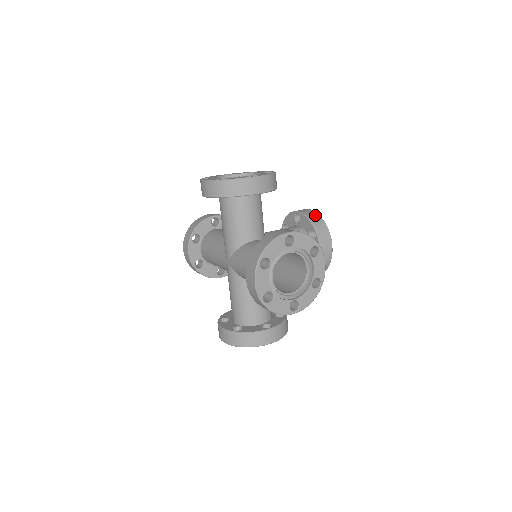
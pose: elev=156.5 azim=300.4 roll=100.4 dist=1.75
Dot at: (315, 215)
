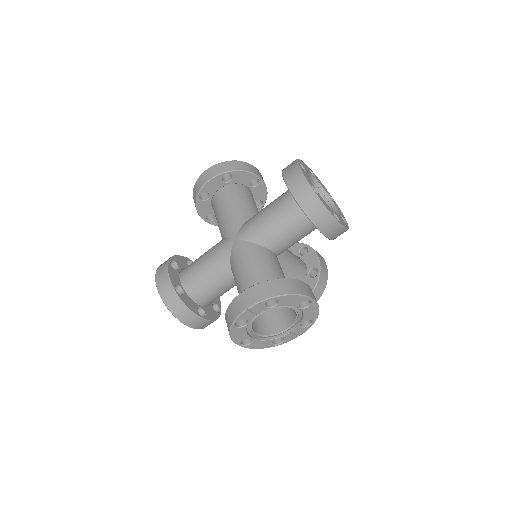
Dot at: occluded
